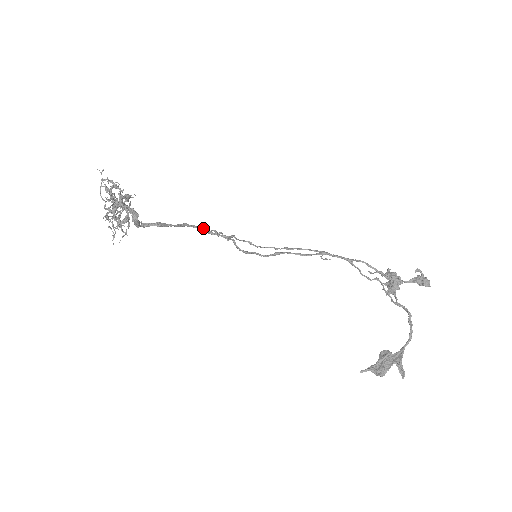
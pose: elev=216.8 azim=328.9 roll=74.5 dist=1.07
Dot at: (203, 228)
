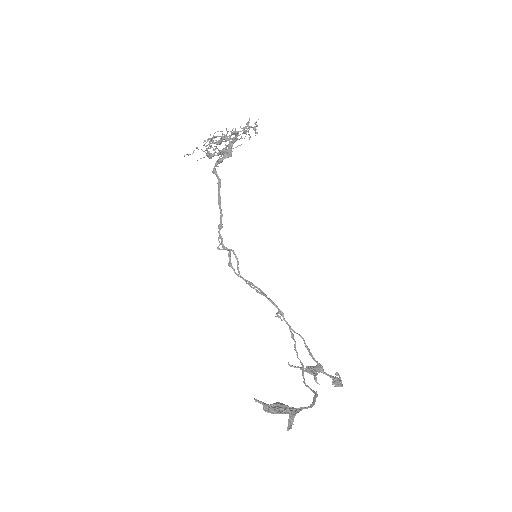
Dot at: (222, 224)
